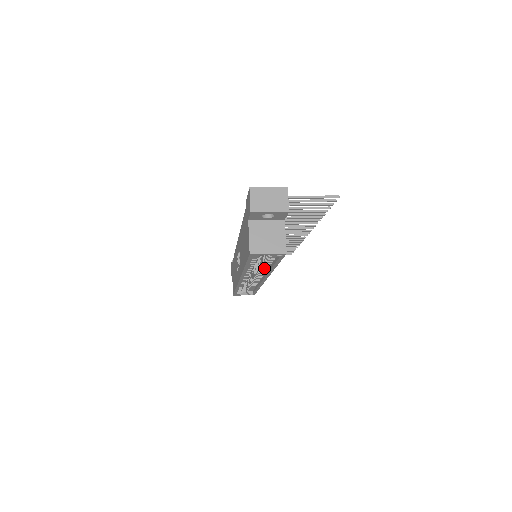
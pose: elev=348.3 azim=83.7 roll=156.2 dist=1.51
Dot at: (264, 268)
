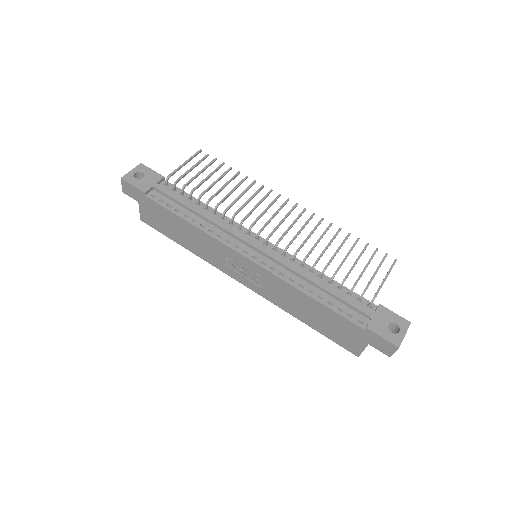
Dot at: occluded
